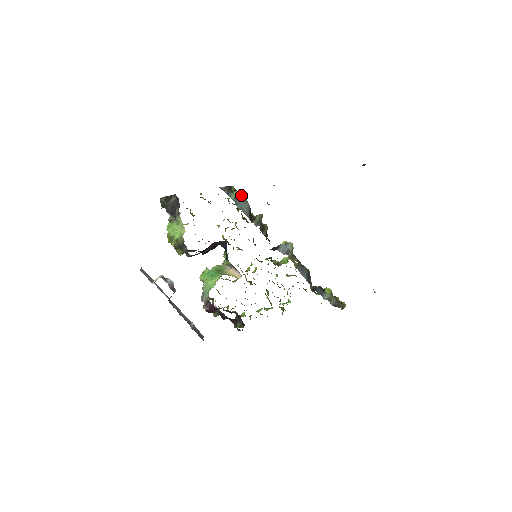
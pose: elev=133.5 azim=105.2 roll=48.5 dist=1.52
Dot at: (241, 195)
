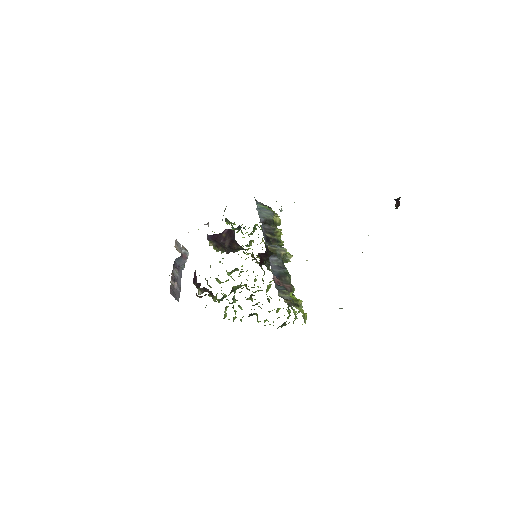
Dot at: (271, 211)
